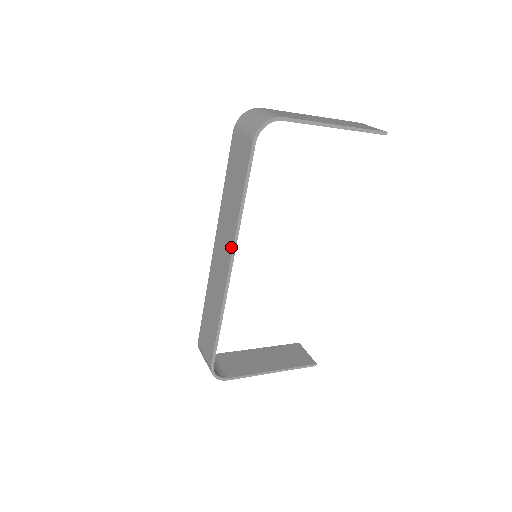
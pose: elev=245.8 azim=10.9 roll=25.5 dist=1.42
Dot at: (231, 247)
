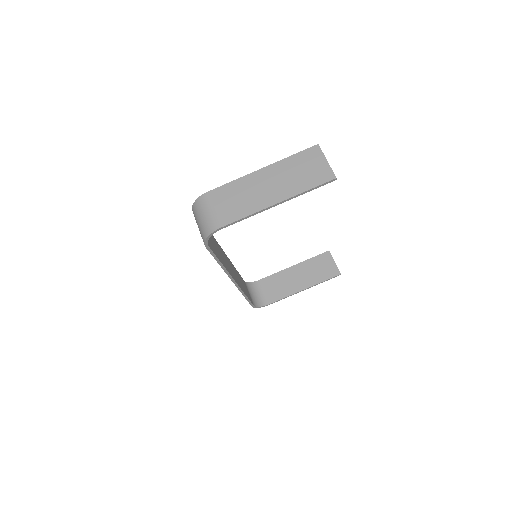
Dot at: occluded
